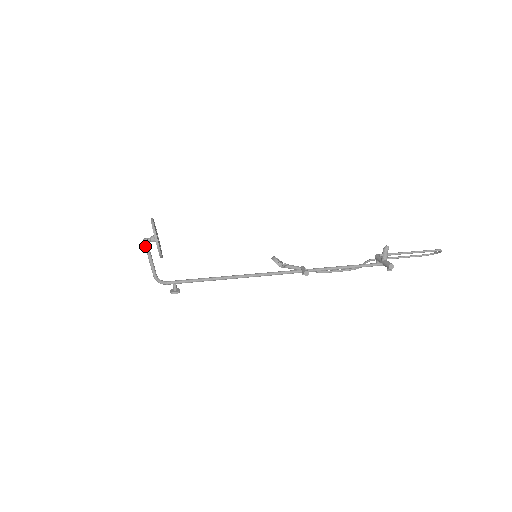
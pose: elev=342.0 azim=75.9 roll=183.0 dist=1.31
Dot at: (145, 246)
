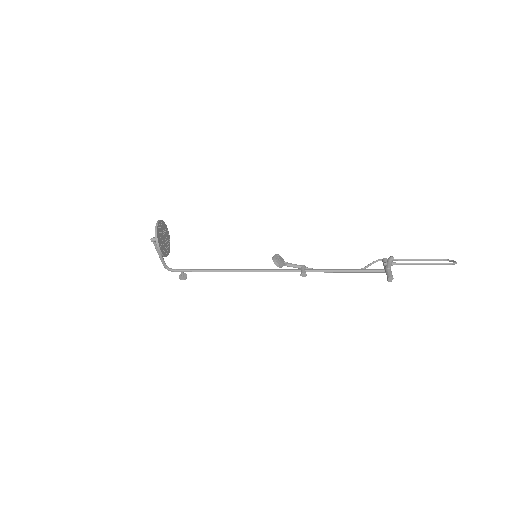
Dot at: occluded
